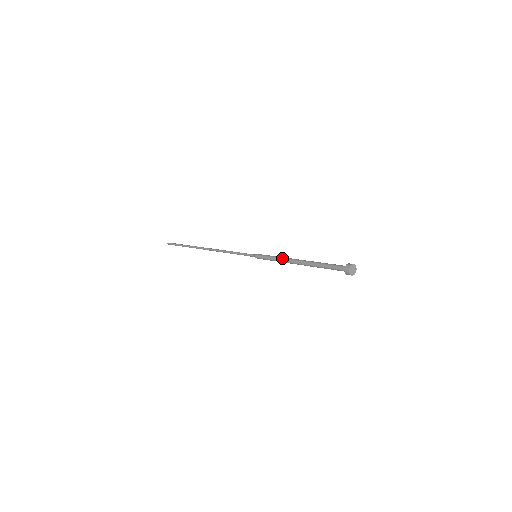
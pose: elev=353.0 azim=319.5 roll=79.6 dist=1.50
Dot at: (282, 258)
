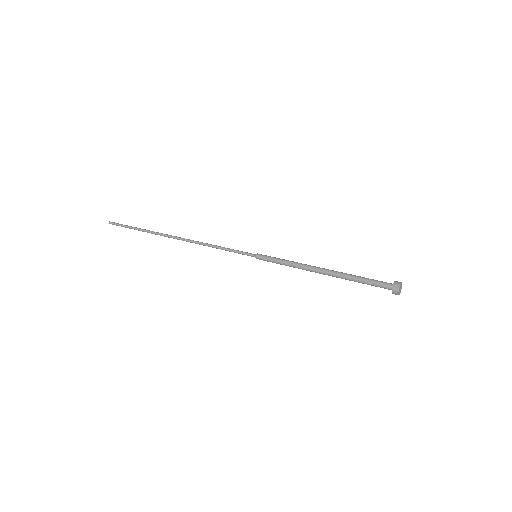
Dot at: (297, 267)
